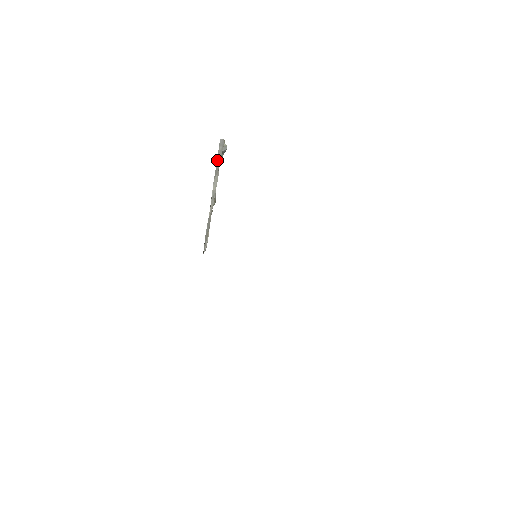
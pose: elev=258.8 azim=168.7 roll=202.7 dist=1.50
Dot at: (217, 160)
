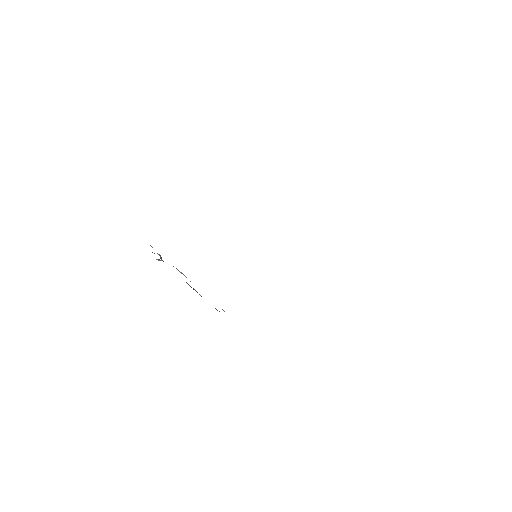
Dot at: occluded
